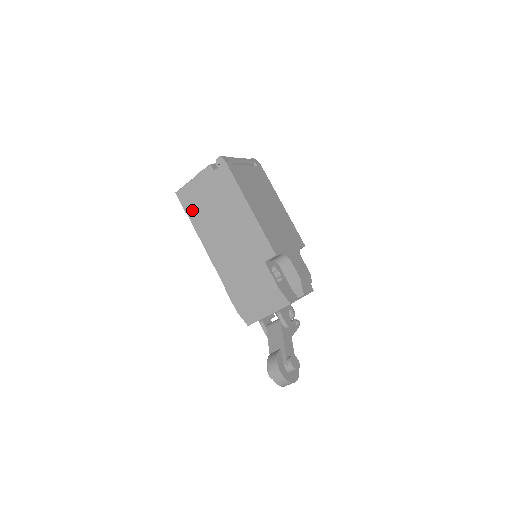
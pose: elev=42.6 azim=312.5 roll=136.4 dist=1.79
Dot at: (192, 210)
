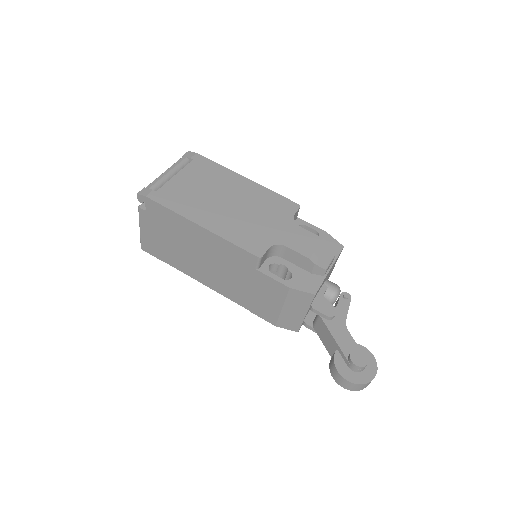
Dot at: (164, 257)
